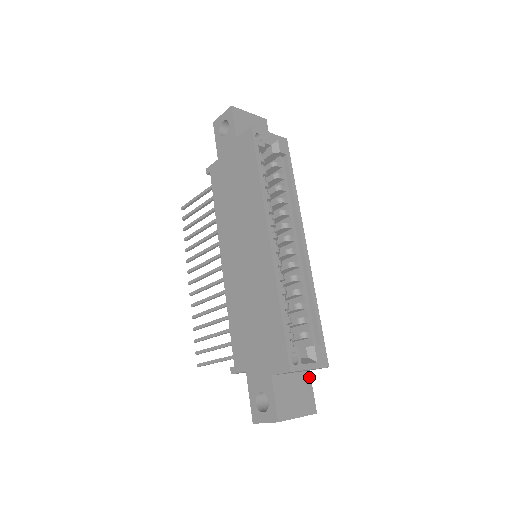
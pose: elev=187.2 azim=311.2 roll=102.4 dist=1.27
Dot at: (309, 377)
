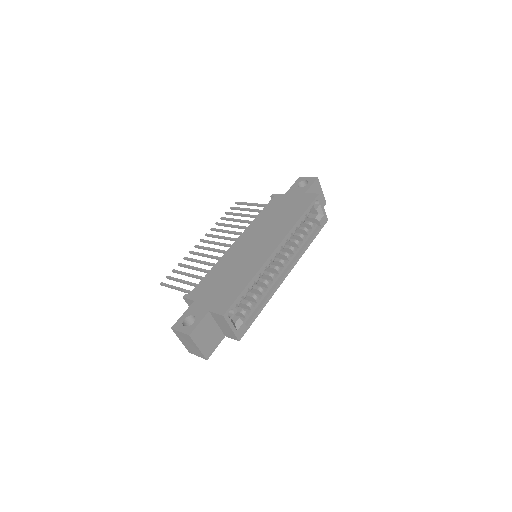
Dot at: (222, 339)
